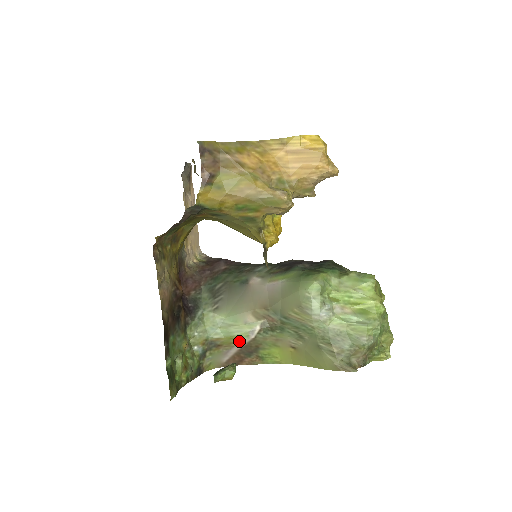
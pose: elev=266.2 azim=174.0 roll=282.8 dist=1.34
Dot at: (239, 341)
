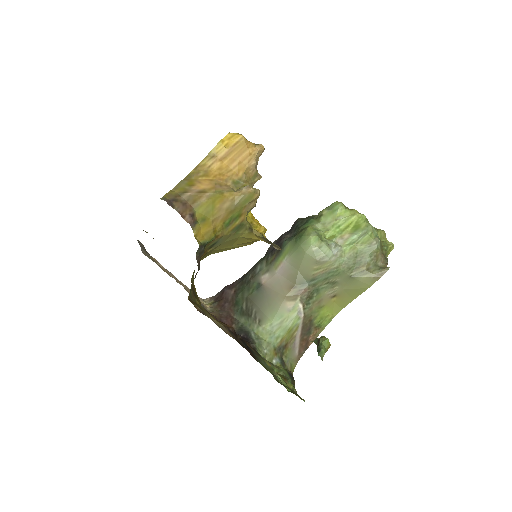
Dot at: (296, 328)
